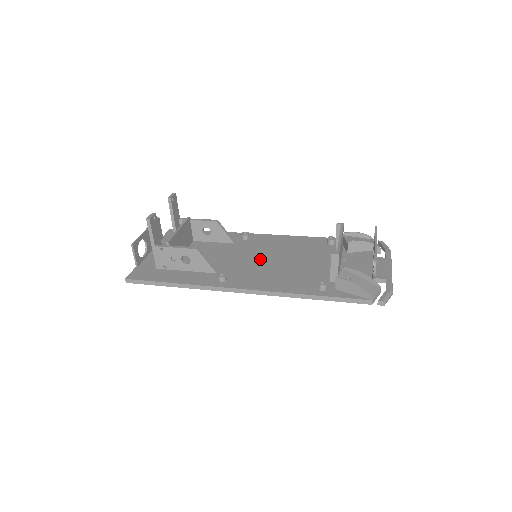
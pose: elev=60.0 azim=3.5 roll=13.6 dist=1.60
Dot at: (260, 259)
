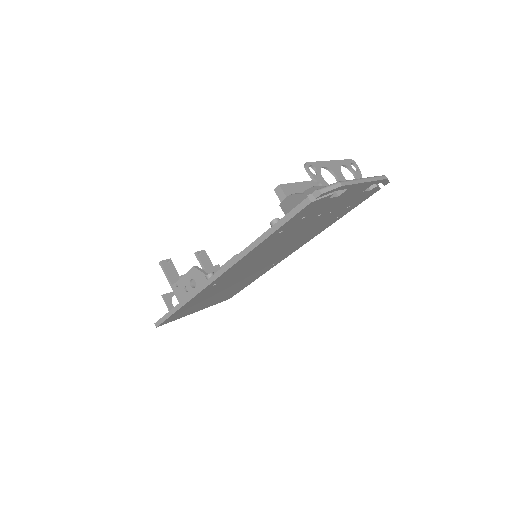
Dot at: occluded
